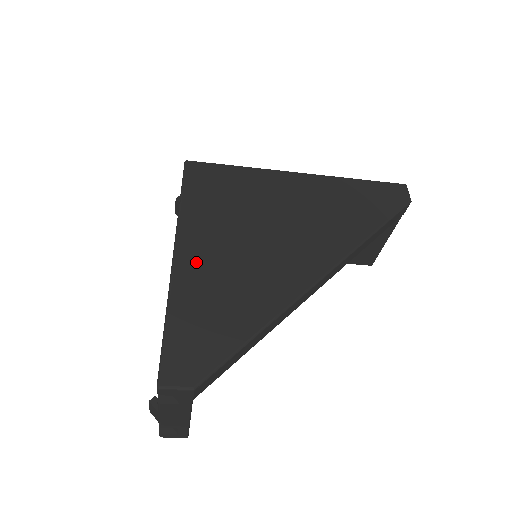
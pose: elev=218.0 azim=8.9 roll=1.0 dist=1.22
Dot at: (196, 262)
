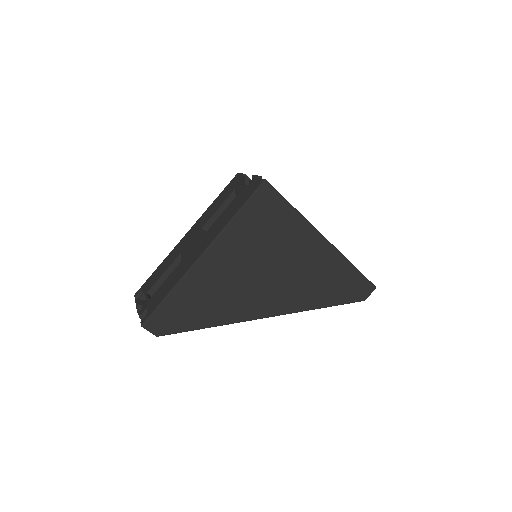
Dot at: (210, 267)
